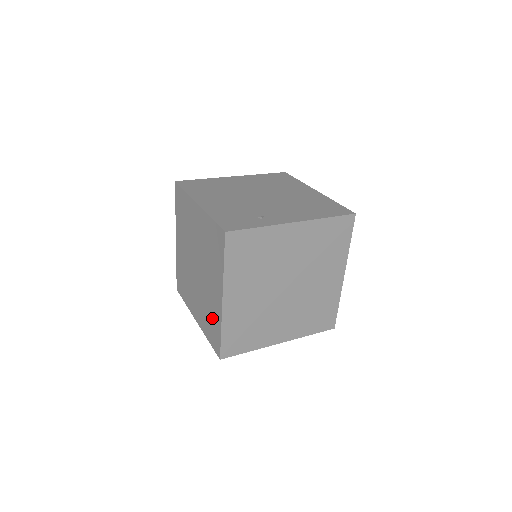
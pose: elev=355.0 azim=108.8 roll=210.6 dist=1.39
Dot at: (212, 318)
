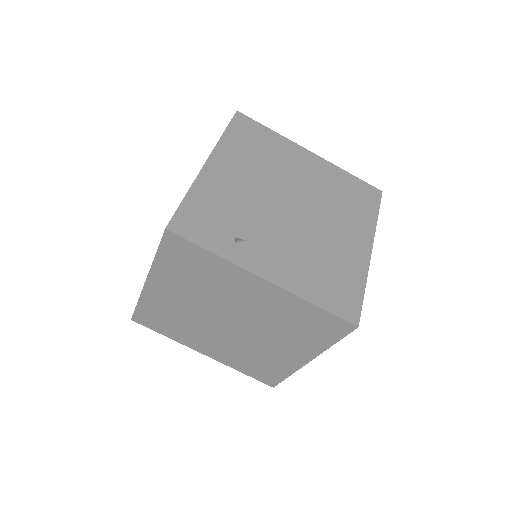
Dot at: occluded
